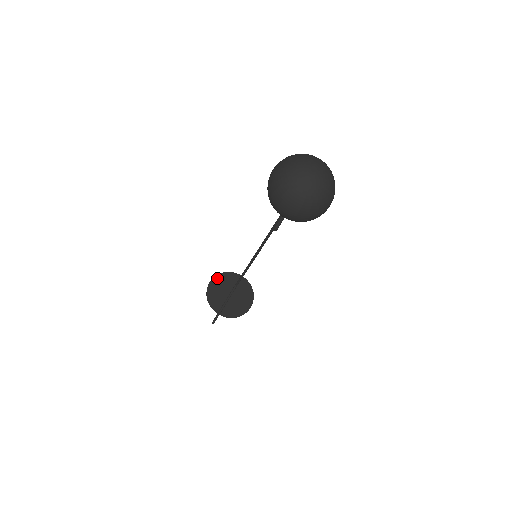
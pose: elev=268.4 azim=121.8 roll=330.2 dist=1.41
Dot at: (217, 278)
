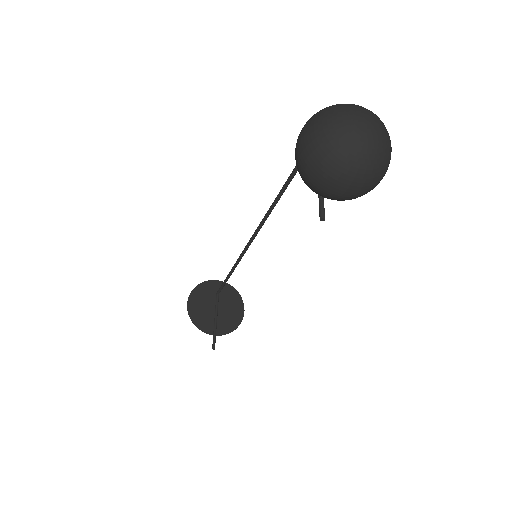
Dot at: (193, 295)
